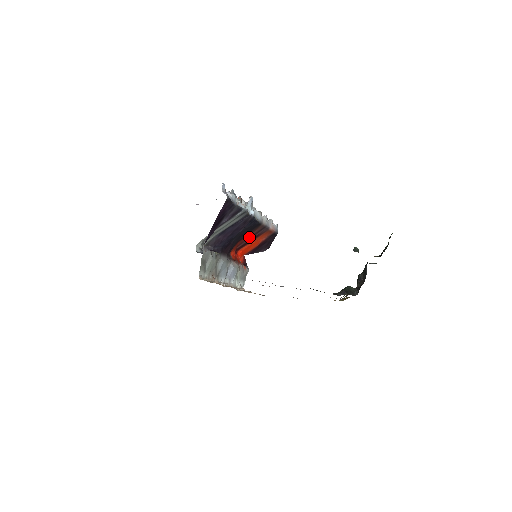
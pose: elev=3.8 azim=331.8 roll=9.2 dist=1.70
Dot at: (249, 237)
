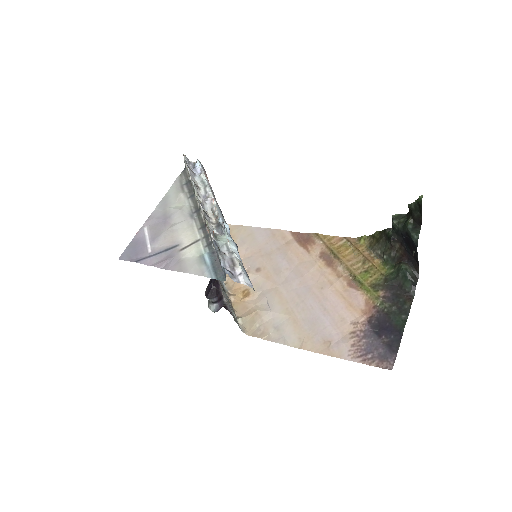
Dot at: occluded
